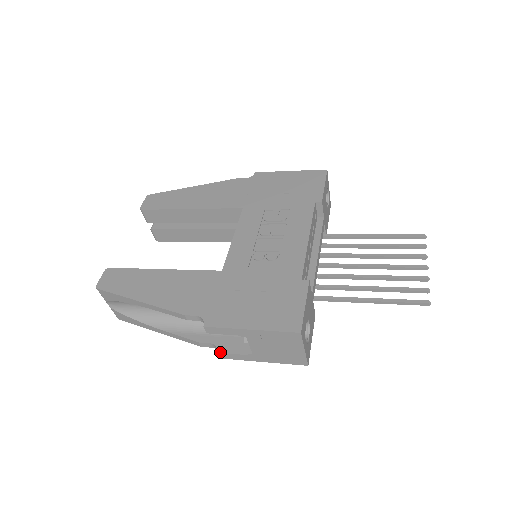
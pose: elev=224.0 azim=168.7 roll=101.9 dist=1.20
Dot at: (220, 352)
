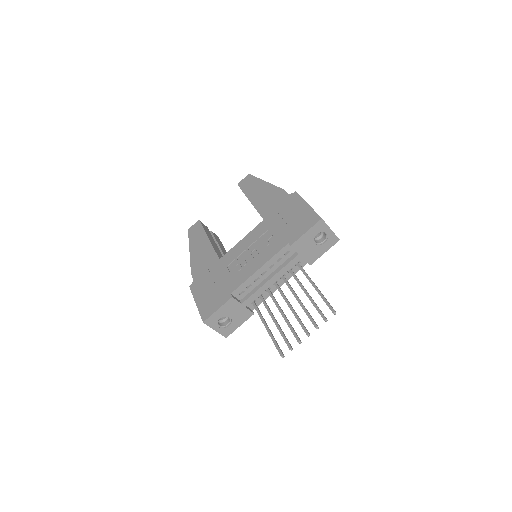
Dot at: occluded
